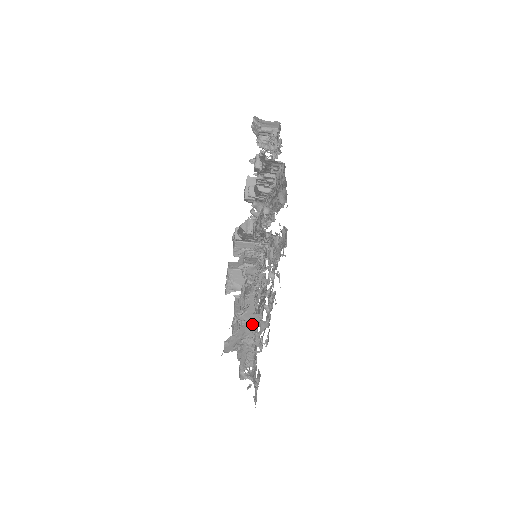
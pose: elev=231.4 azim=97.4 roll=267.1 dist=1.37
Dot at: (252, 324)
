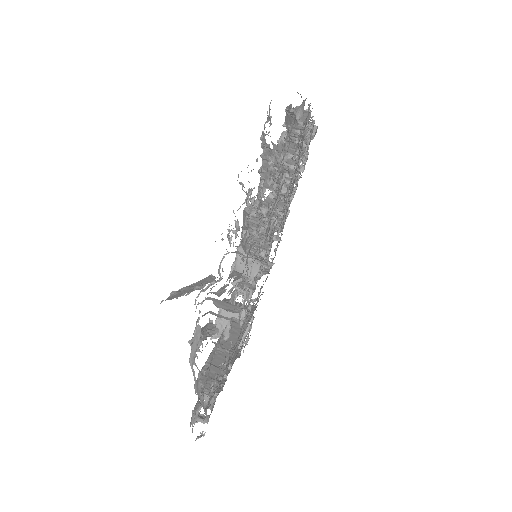
Dot at: (230, 354)
